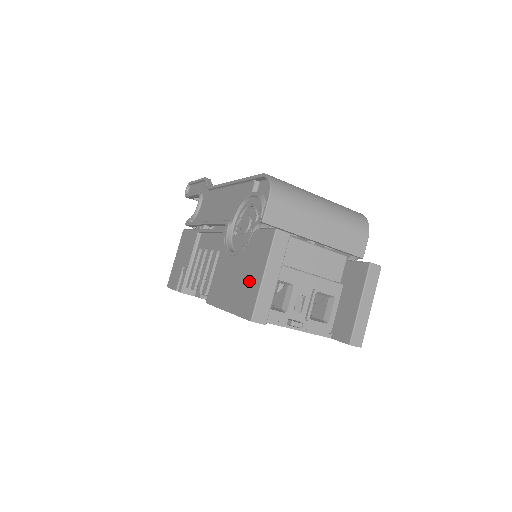
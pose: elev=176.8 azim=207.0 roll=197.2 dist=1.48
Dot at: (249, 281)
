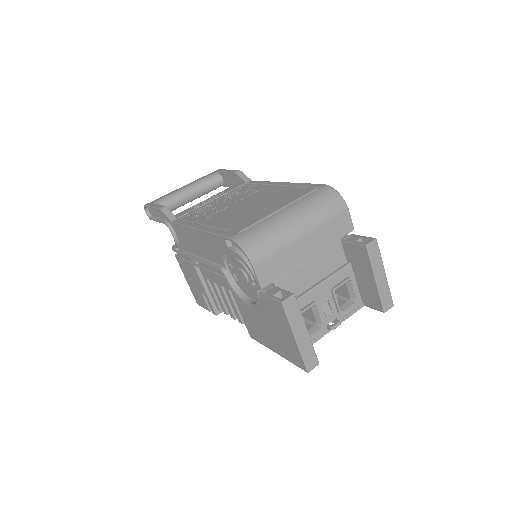
Dot at: (284, 339)
